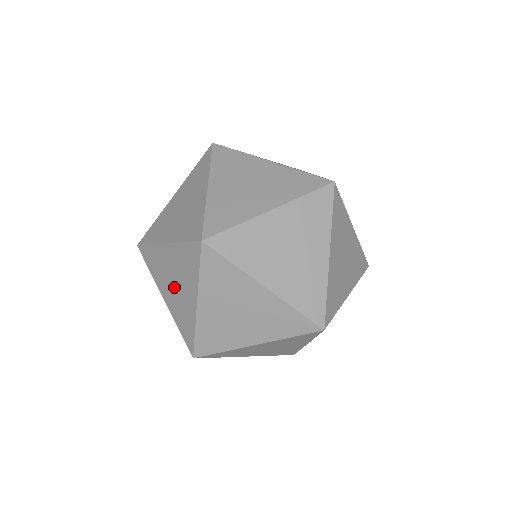
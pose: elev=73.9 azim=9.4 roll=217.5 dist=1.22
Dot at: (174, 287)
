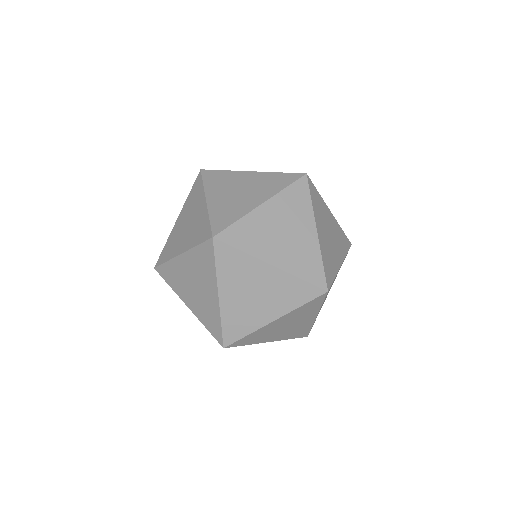
Dot at: (185, 225)
